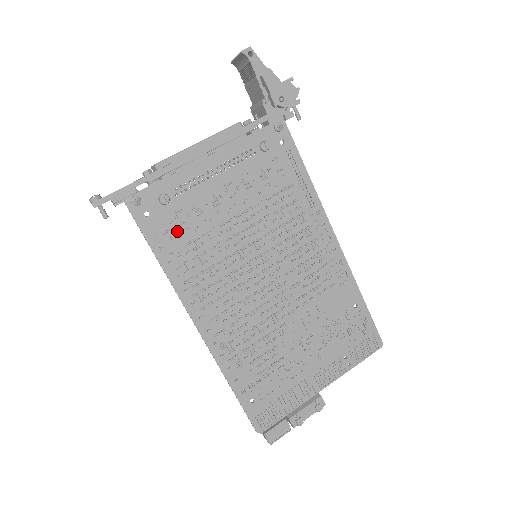
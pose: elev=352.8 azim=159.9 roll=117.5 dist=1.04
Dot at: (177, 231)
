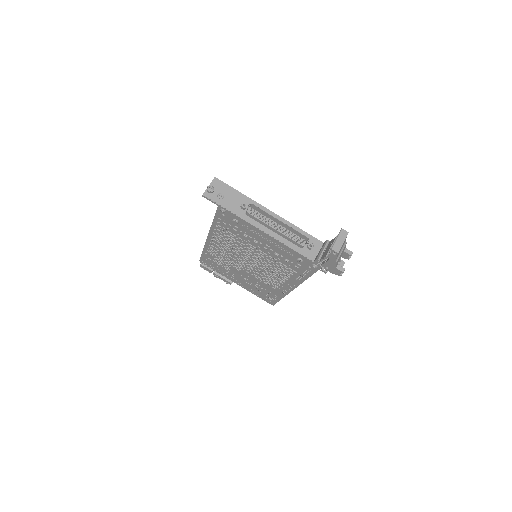
Dot at: (230, 227)
